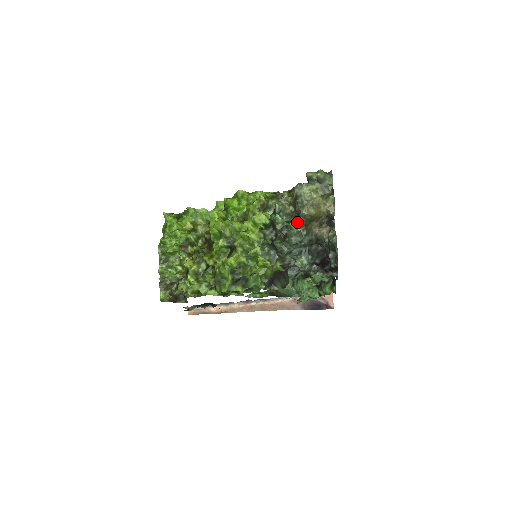
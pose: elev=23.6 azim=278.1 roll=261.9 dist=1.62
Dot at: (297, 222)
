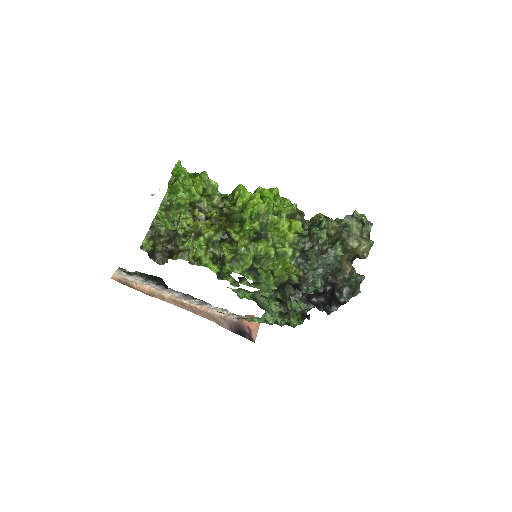
Dot at: (340, 246)
